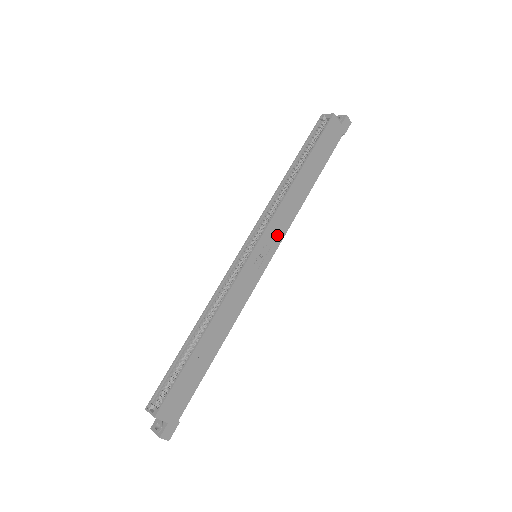
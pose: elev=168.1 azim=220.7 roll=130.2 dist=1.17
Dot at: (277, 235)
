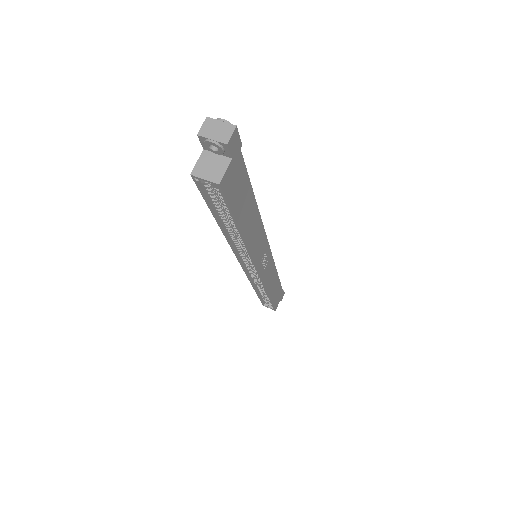
Dot at: (262, 247)
